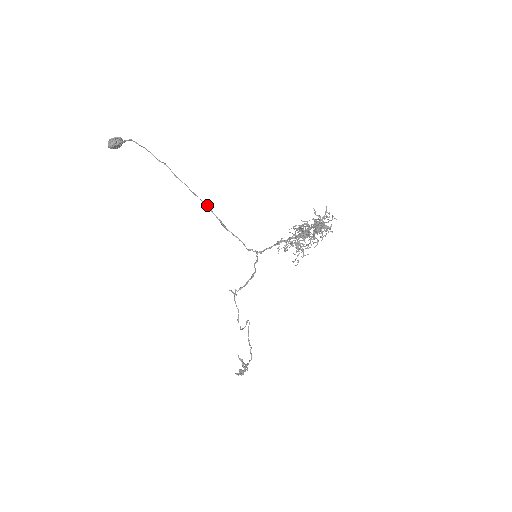
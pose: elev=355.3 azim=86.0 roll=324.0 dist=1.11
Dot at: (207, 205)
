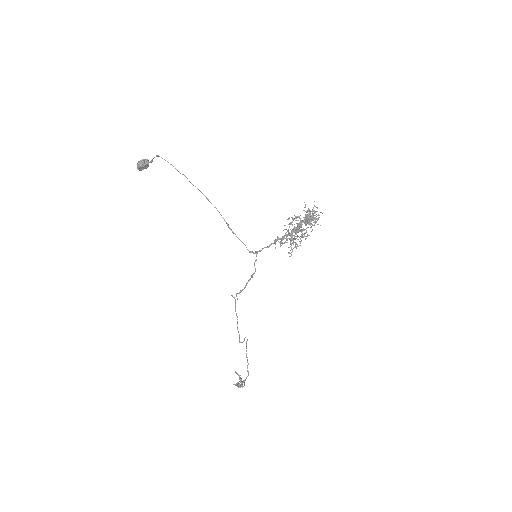
Dot at: occluded
